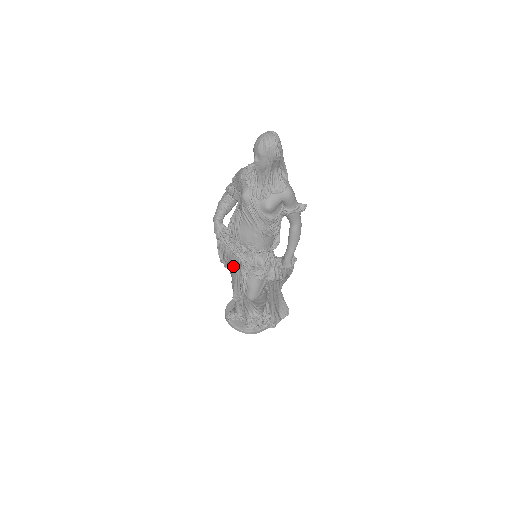
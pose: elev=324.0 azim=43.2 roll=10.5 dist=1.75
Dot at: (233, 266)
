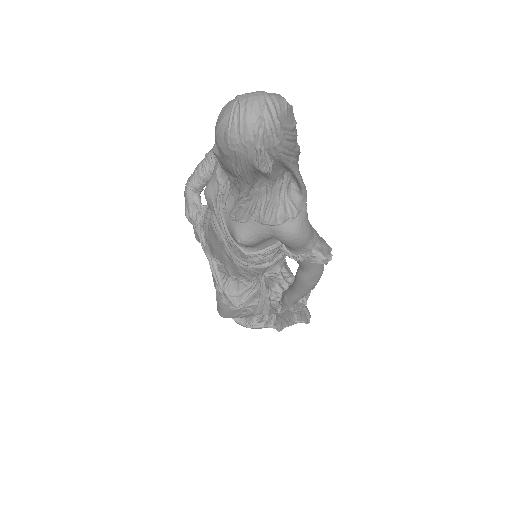
Dot at: occluded
